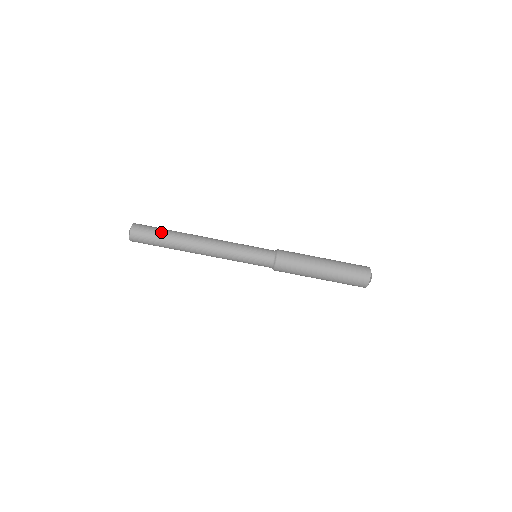
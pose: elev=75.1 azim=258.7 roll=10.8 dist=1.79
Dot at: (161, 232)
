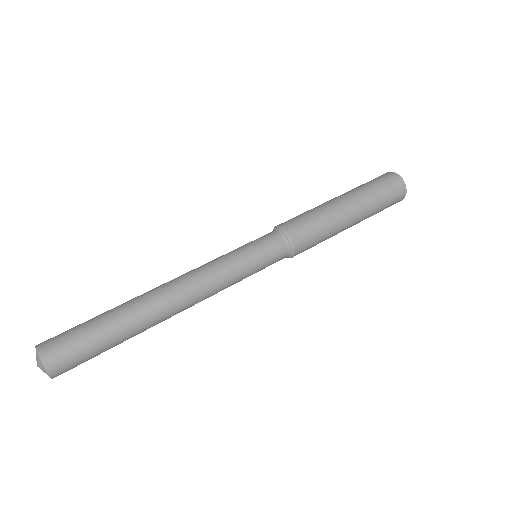
Dot at: occluded
